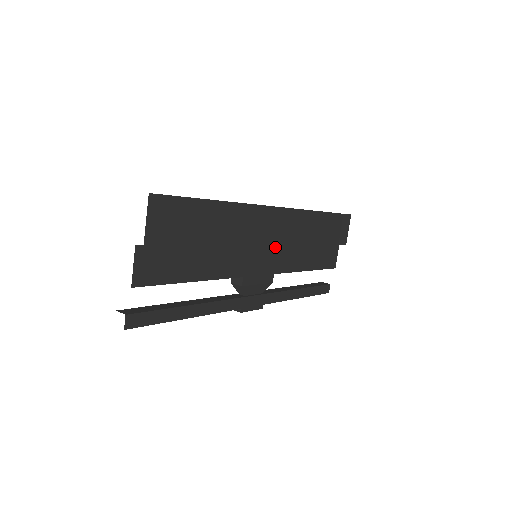
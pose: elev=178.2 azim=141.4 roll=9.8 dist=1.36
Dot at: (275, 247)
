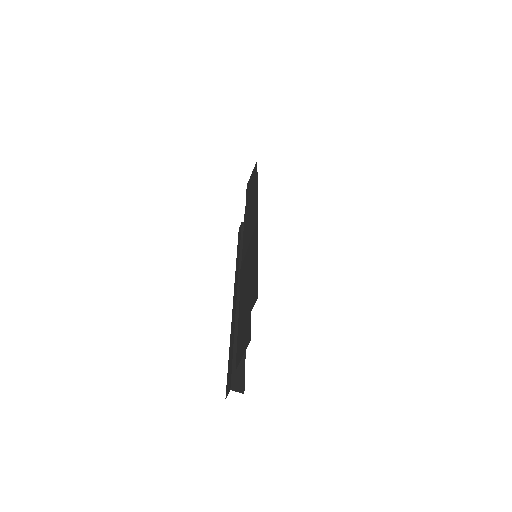
Dot at: occluded
